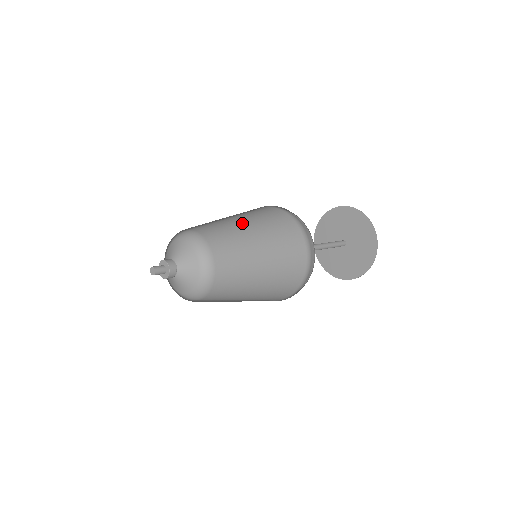
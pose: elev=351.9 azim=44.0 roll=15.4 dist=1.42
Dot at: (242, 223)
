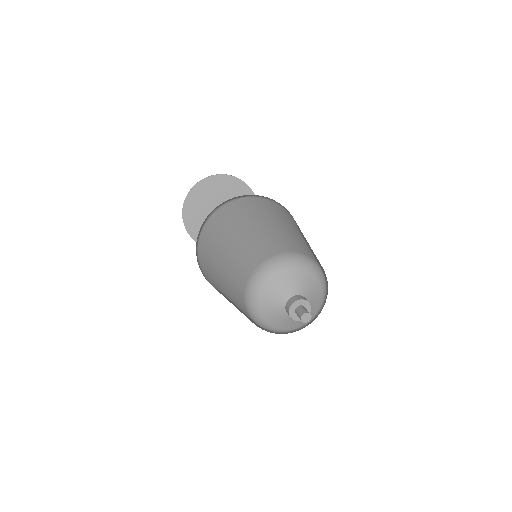
Dot at: (243, 232)
